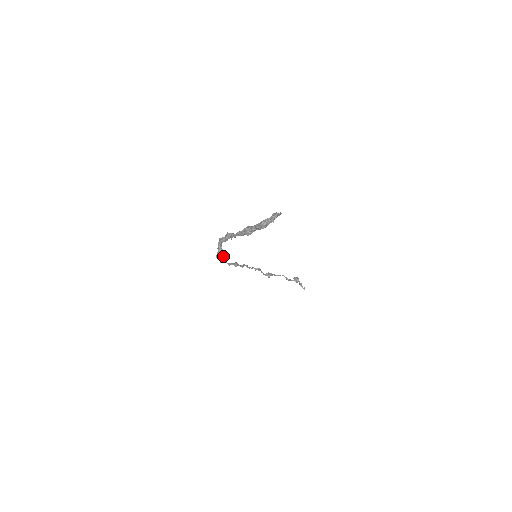
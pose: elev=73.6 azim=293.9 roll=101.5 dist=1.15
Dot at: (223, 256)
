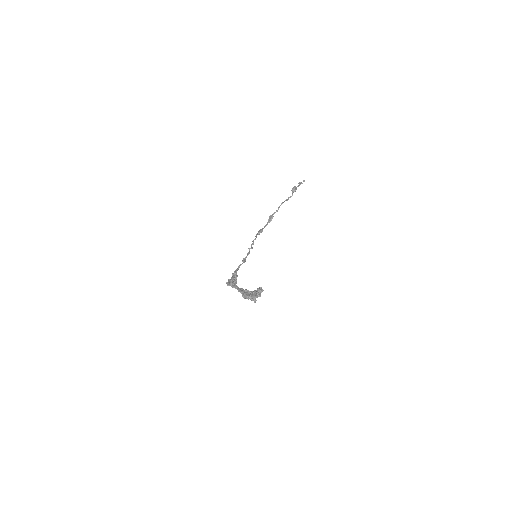
Dot at: occluded
